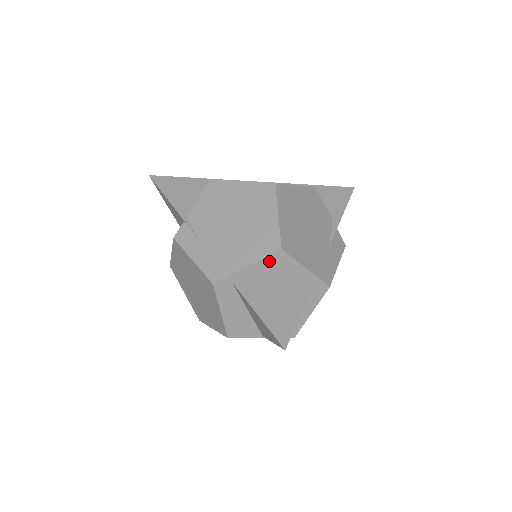
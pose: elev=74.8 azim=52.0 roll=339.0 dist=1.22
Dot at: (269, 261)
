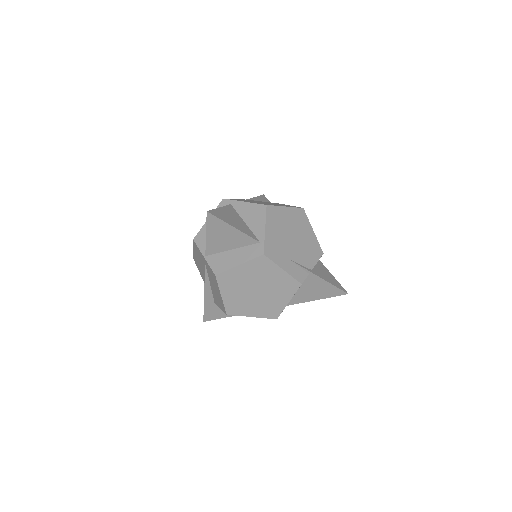
Dot at: (255, 207)
